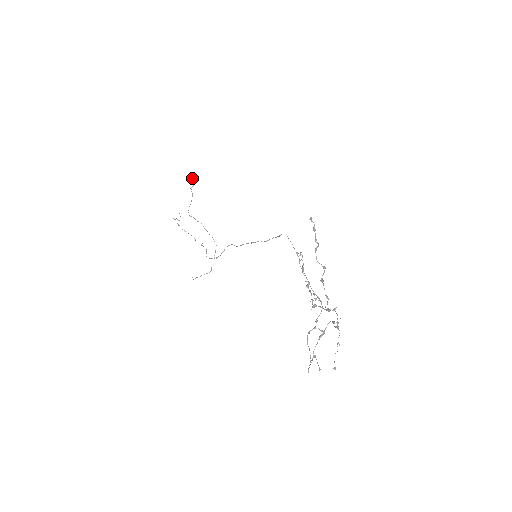
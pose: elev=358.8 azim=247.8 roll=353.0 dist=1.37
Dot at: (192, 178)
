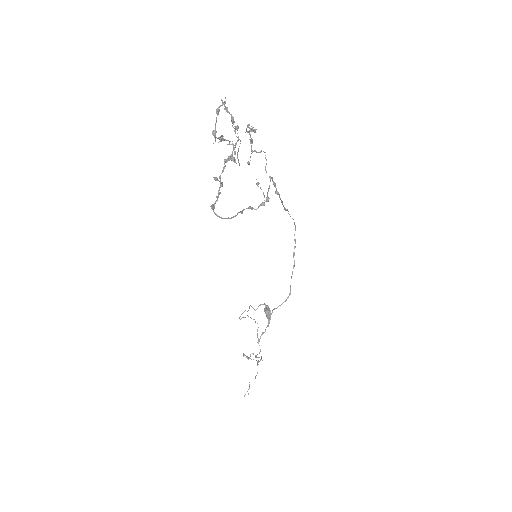
Dot at: (265, 311)
